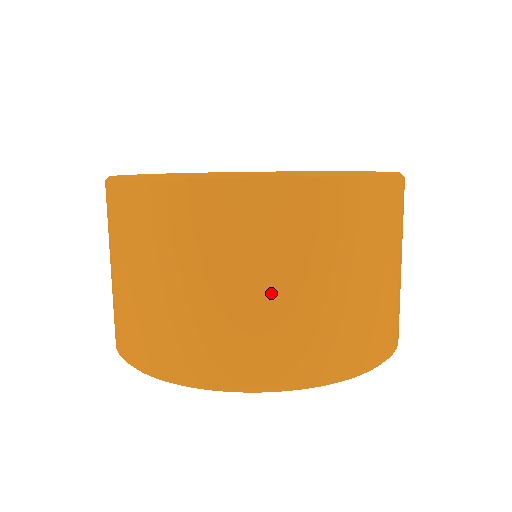
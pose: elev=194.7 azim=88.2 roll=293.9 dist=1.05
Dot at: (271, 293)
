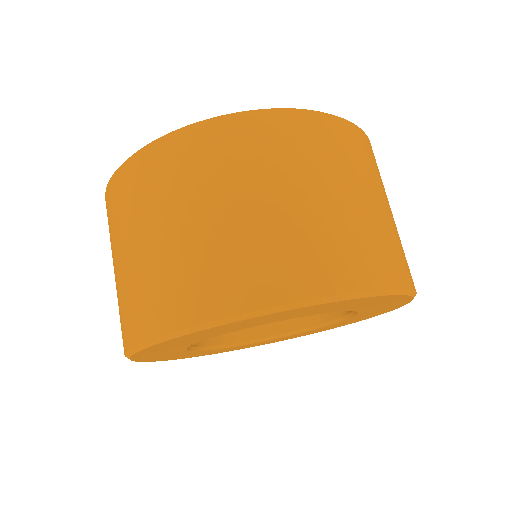
Dot at: (353, 201)
